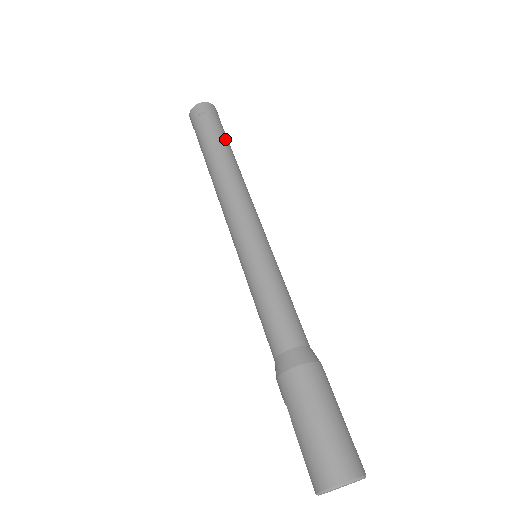
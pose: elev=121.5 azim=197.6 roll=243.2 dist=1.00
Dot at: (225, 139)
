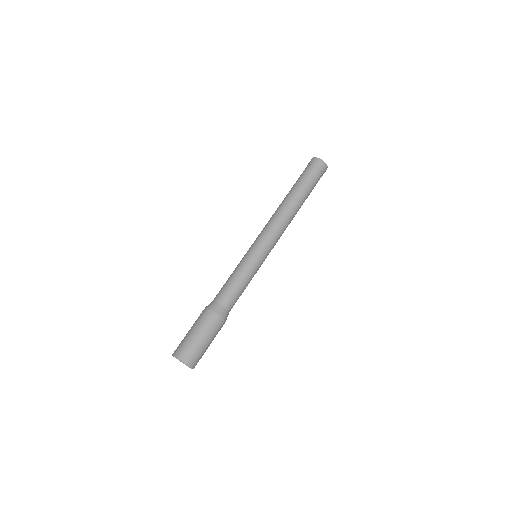
Dot at: (308, 189)
